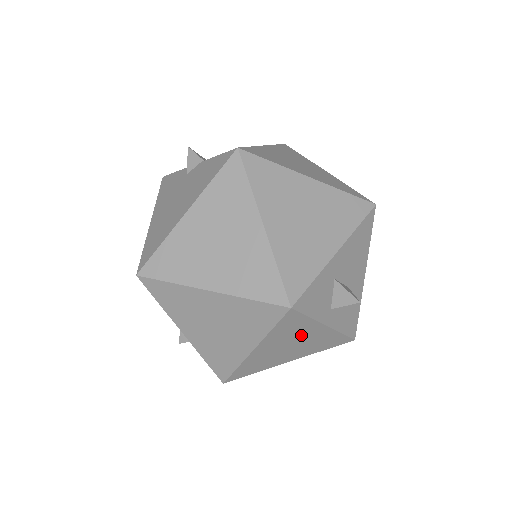
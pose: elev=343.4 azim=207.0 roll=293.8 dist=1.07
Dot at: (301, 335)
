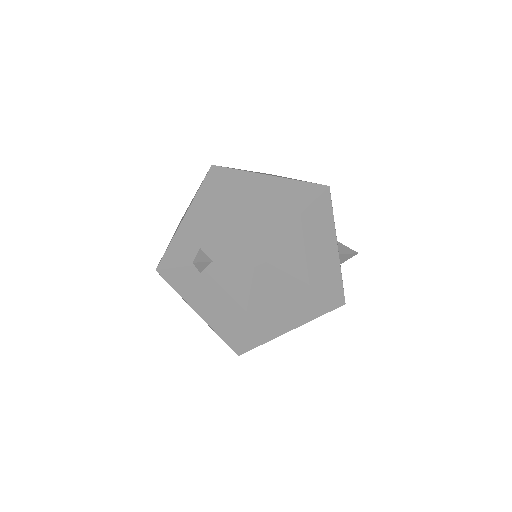
Dot at: occluded
